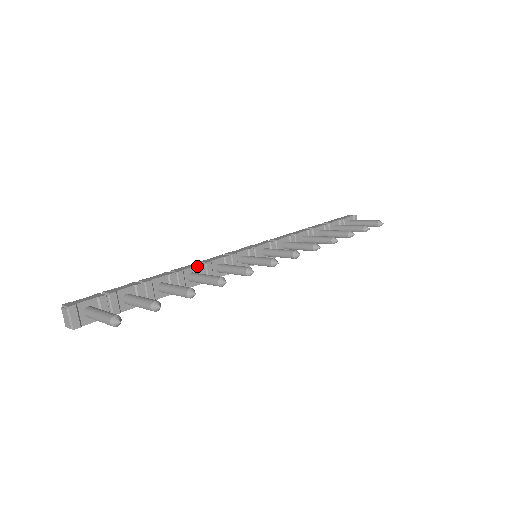
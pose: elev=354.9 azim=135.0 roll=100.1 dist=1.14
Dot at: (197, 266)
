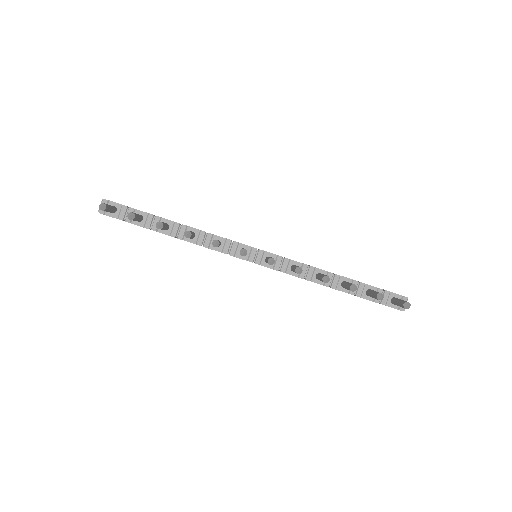
Dot at: (200, 230)
